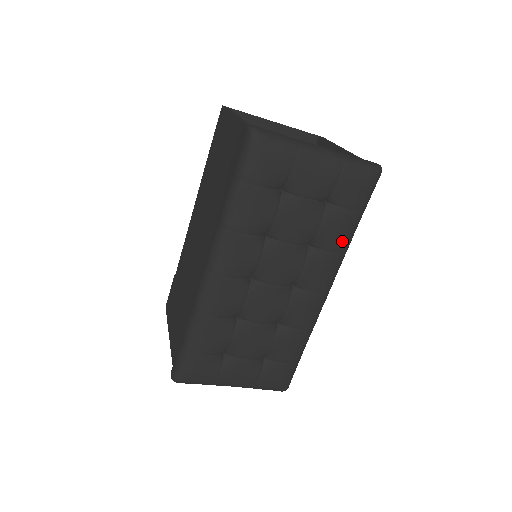
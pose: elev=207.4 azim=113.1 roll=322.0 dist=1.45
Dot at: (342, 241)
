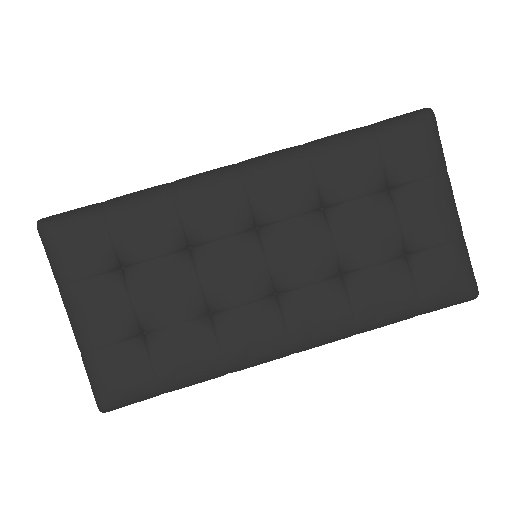
Dot at: (373, 311)
